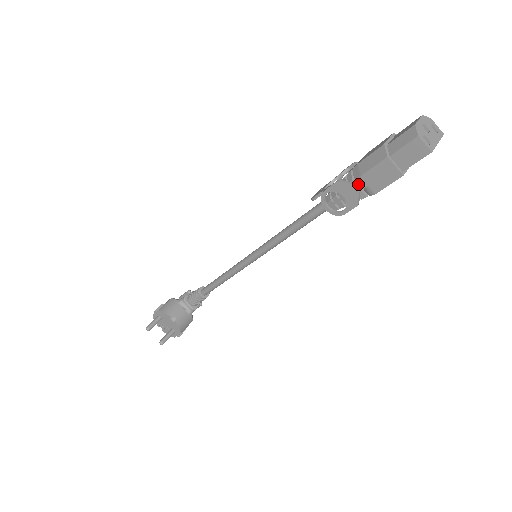
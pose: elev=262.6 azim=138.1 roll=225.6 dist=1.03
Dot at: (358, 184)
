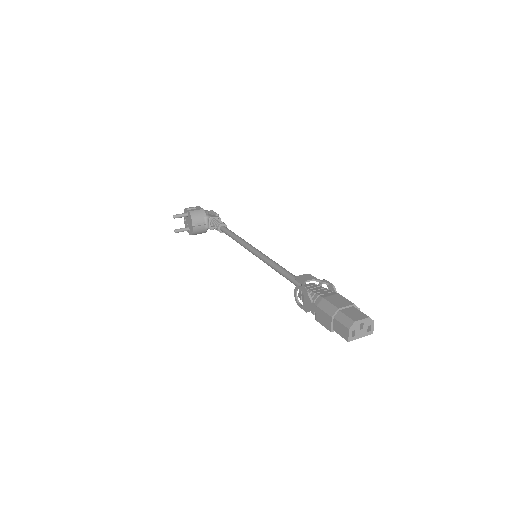
Dot at: (313, 307)
